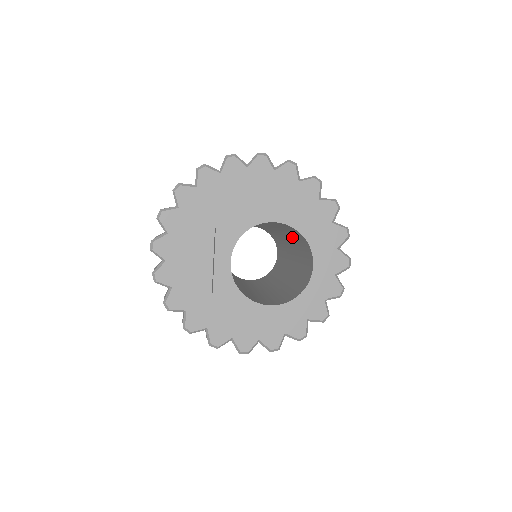
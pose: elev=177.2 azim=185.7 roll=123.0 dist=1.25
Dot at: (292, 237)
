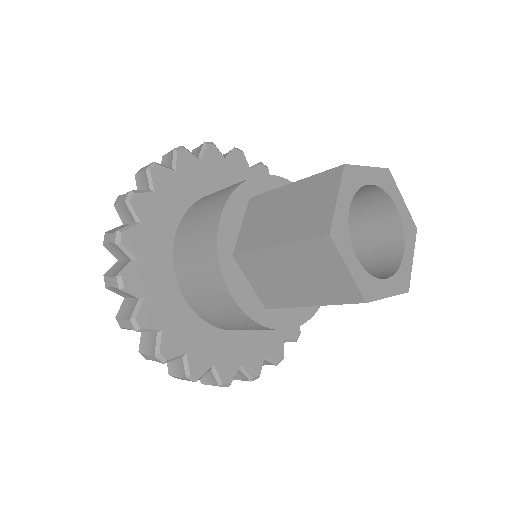
Dot at: occluded
